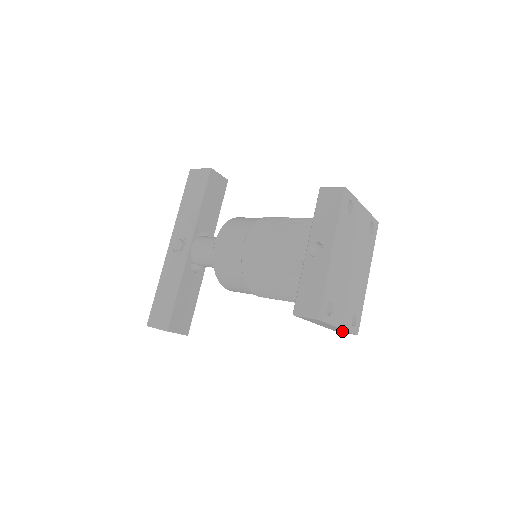
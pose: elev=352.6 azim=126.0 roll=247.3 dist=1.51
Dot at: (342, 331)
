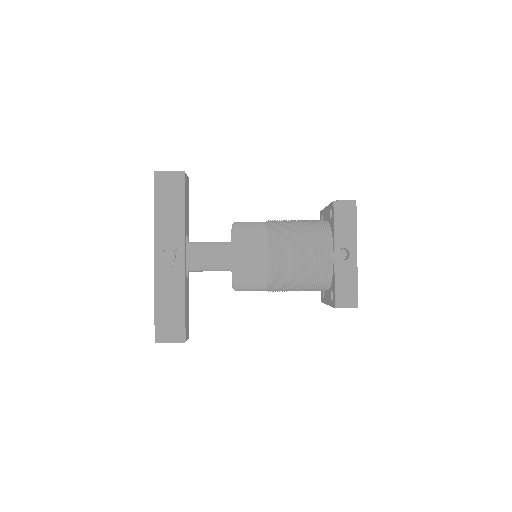
Dot at: occluded
